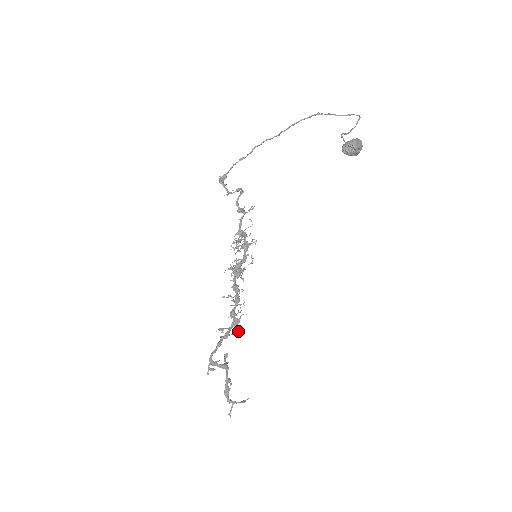
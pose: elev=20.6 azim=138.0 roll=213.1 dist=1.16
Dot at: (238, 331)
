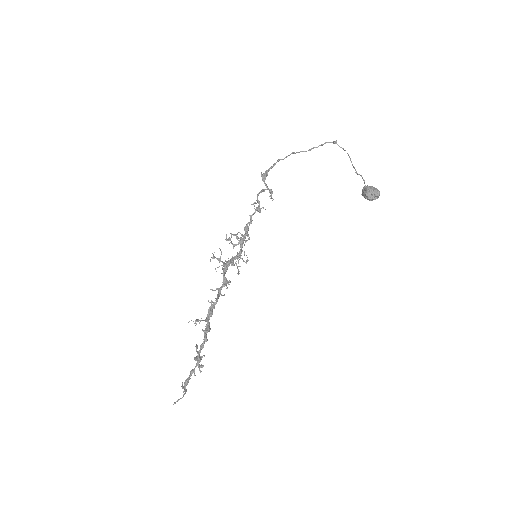
Dot at: occluded
